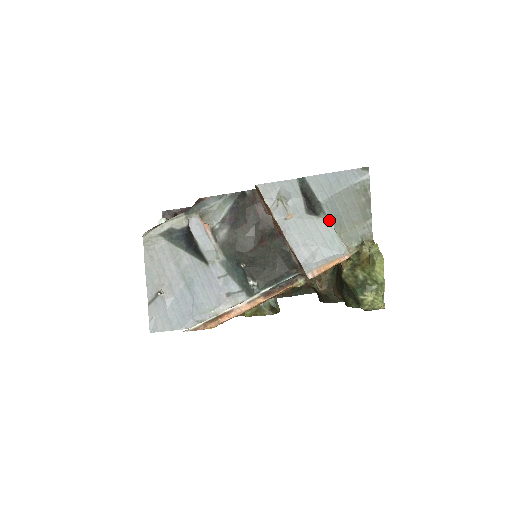
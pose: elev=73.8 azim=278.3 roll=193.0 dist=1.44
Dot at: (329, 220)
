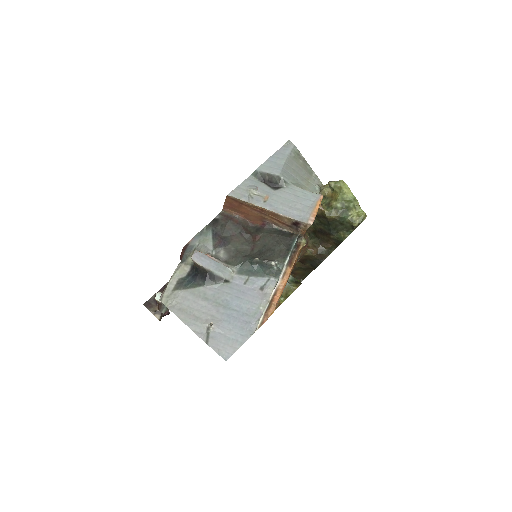
Dot at: (292, 185)
